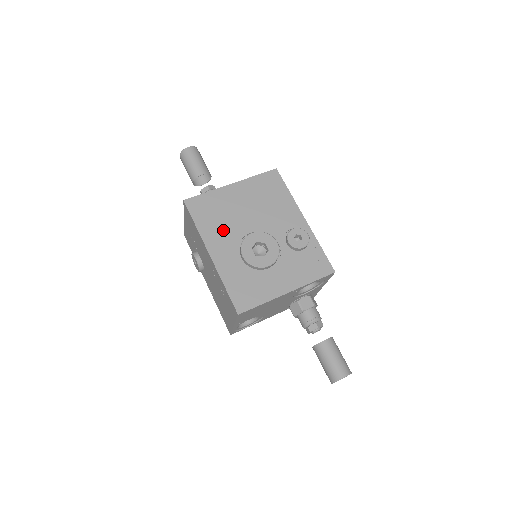
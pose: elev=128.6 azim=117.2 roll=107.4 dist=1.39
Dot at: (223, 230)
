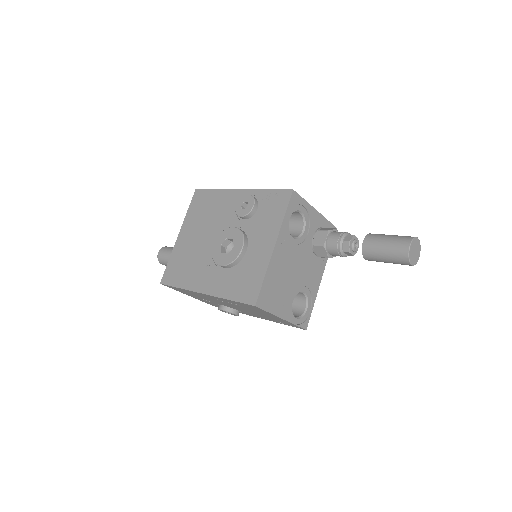
Dot at: (197, 268)
